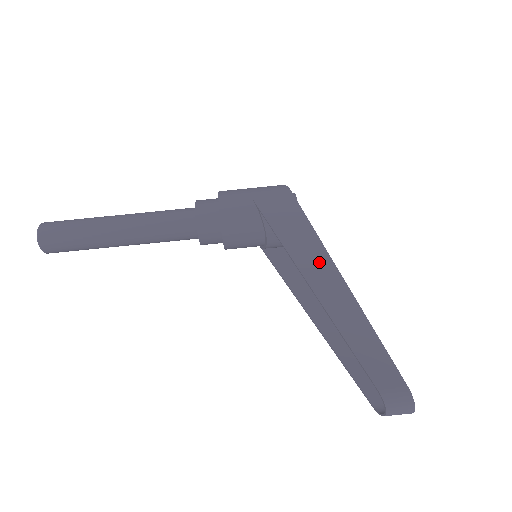
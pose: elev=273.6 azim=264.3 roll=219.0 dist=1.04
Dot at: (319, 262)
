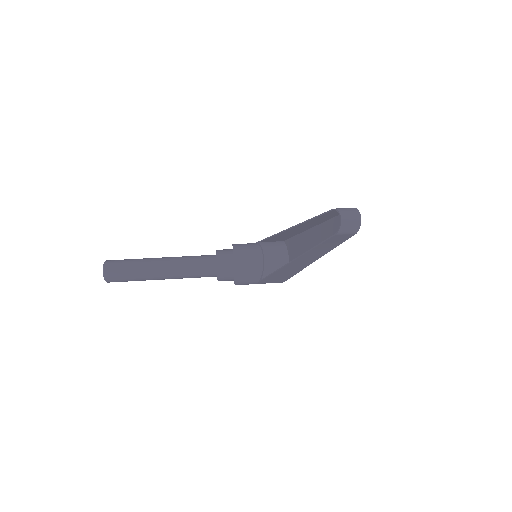
Dot at: occluded
